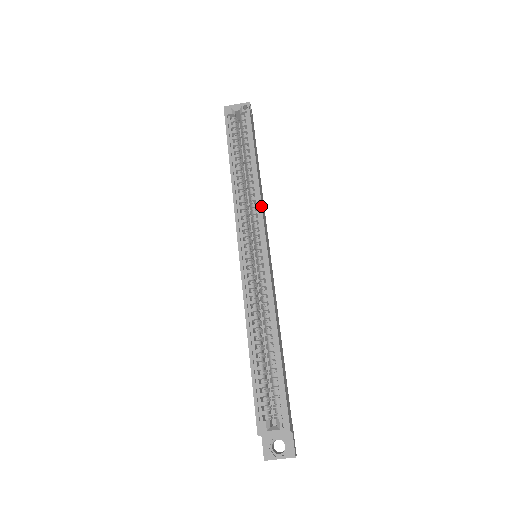
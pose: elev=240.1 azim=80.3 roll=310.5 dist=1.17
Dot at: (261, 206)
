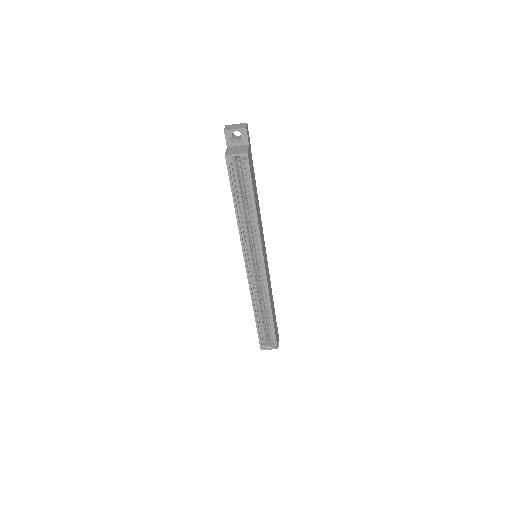
Dot at: (260, 241)
